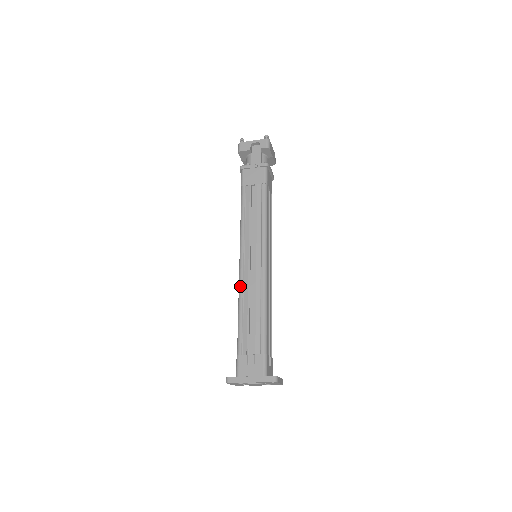
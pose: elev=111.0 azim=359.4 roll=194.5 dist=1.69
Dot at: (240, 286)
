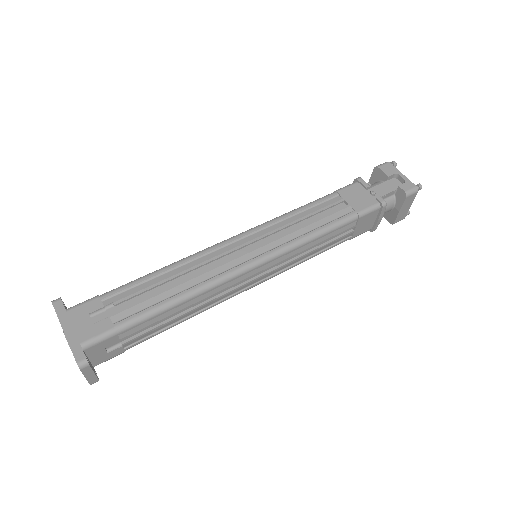
Dot at: (200, 252)
